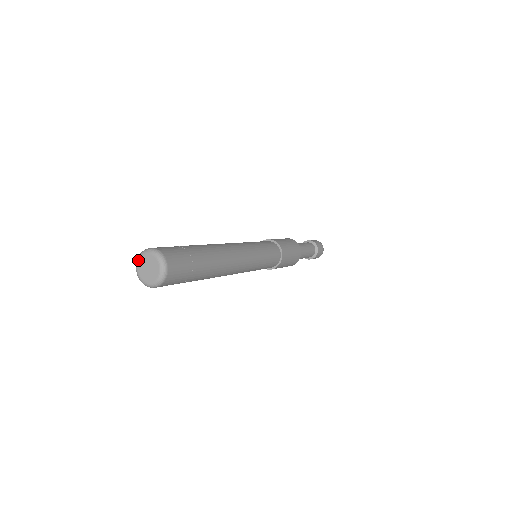
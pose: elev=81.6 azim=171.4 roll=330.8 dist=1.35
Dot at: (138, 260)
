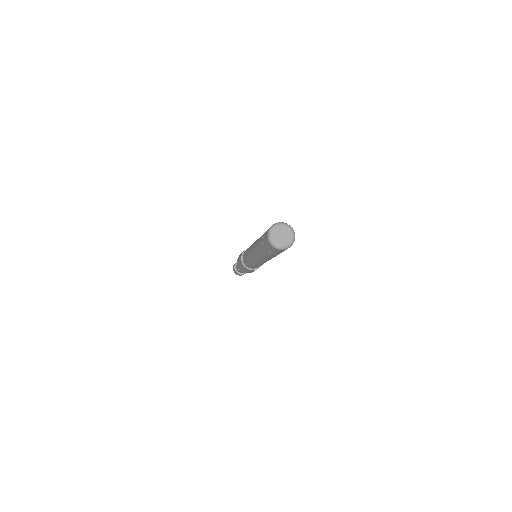
Dot at: (281, 225)
